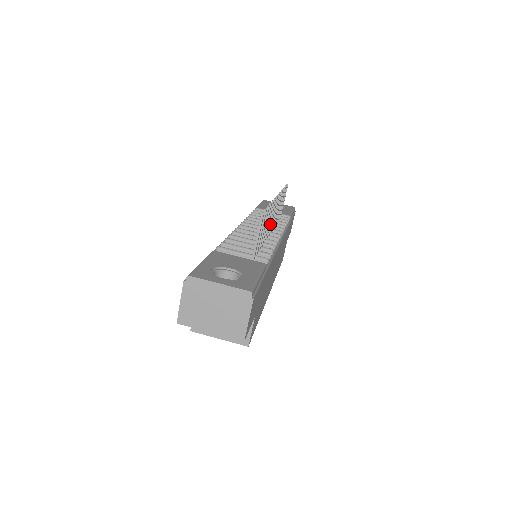
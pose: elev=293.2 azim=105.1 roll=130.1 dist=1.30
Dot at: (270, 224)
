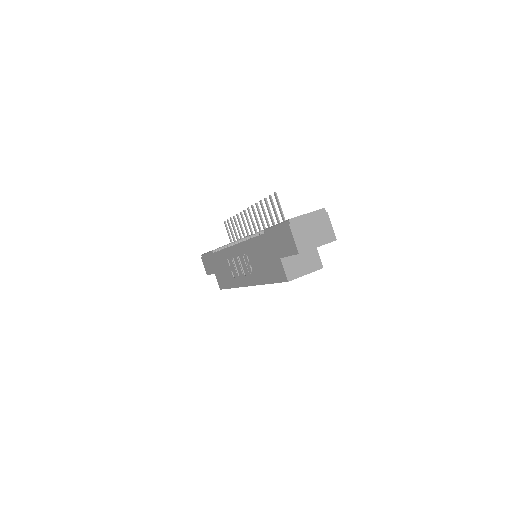
Dot at: (255, 227)
